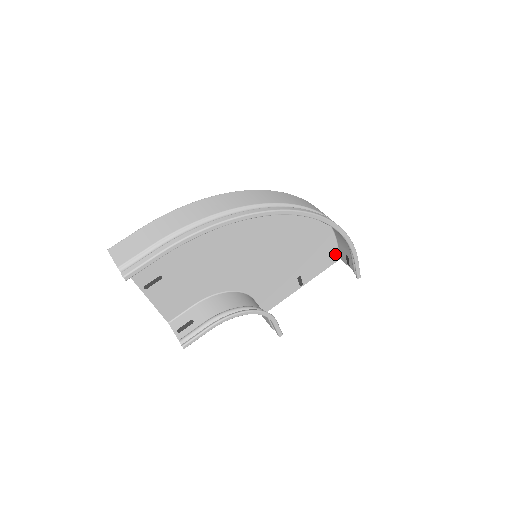
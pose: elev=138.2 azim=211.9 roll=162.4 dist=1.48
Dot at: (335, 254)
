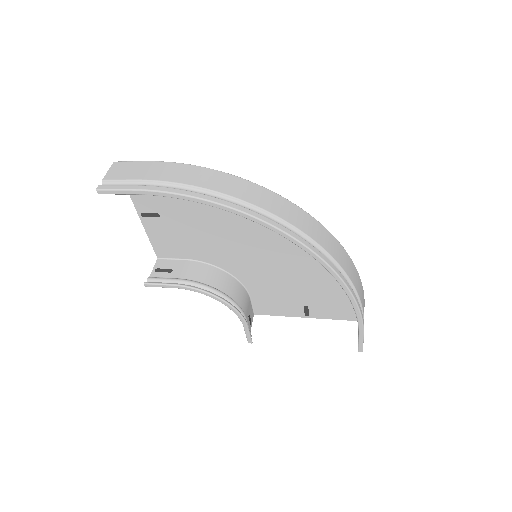
Dot at: occluded
